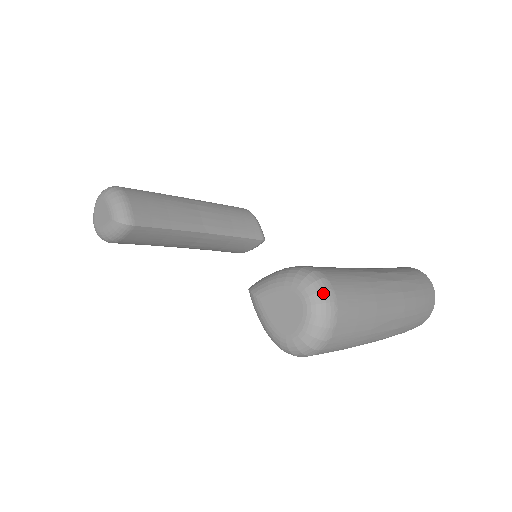
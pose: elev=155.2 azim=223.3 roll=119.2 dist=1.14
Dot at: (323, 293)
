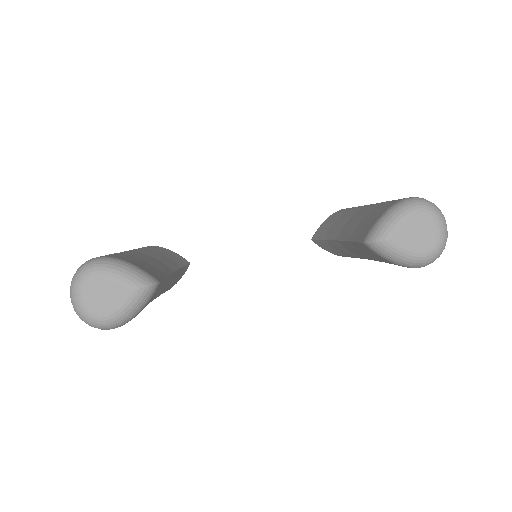
Dot at: (435, 205)
